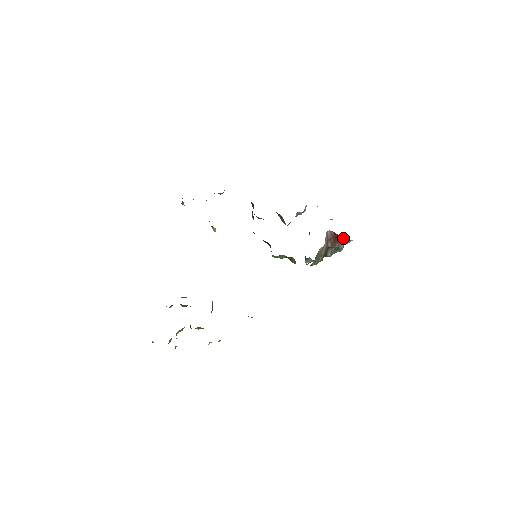
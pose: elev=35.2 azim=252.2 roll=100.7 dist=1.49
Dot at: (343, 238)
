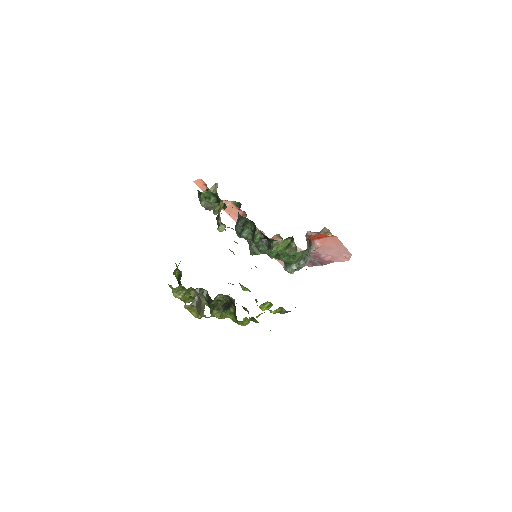
Dot at: (313, 243)
